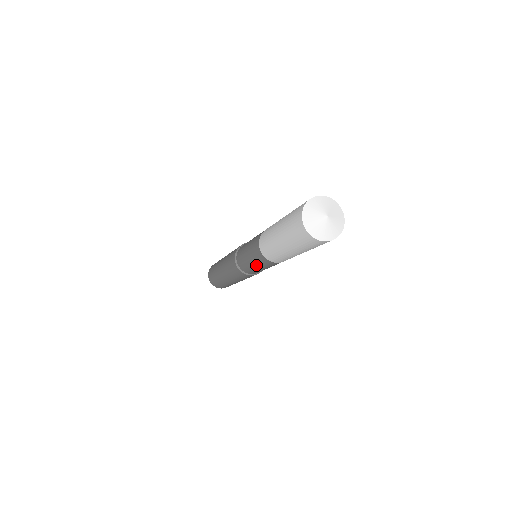
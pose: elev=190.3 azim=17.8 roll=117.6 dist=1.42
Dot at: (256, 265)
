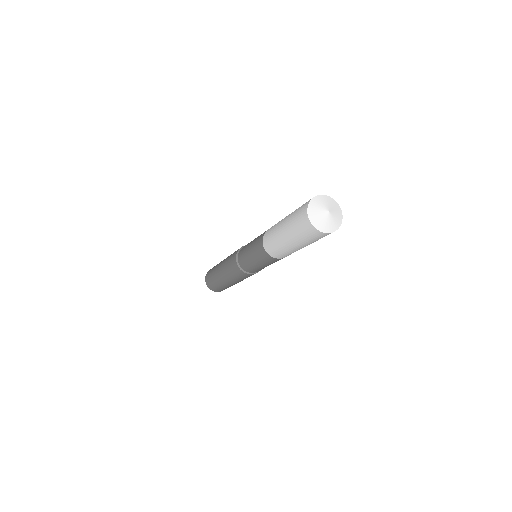
Dot at: (262, 264)
